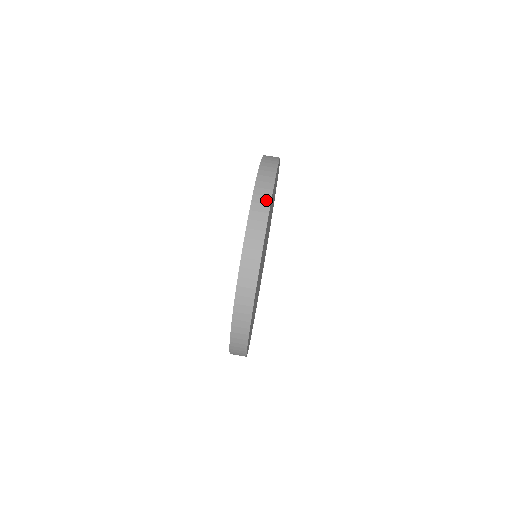
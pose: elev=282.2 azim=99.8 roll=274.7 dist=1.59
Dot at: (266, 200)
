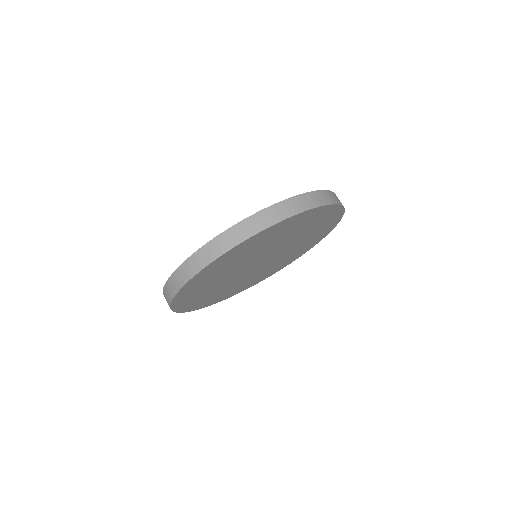
Dot at: (233, 242)
